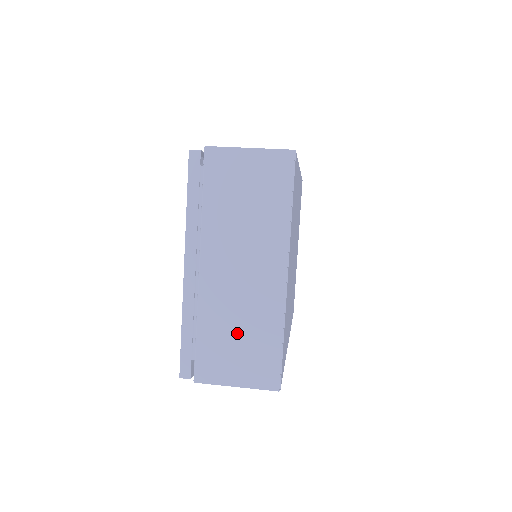
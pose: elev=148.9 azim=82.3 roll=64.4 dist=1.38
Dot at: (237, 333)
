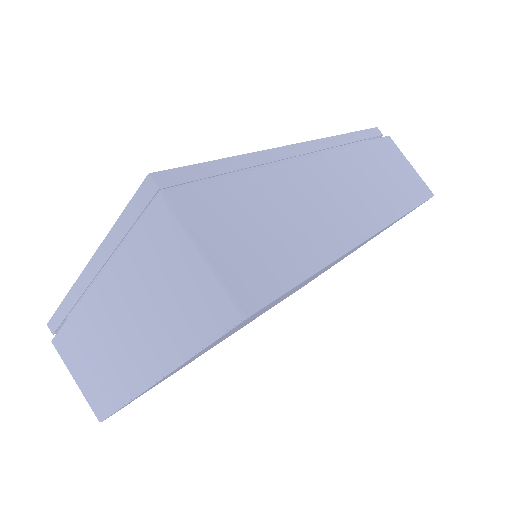
Dot at: (94, 359)
